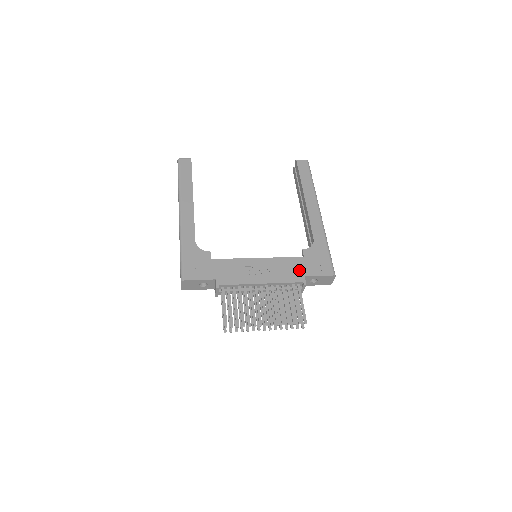
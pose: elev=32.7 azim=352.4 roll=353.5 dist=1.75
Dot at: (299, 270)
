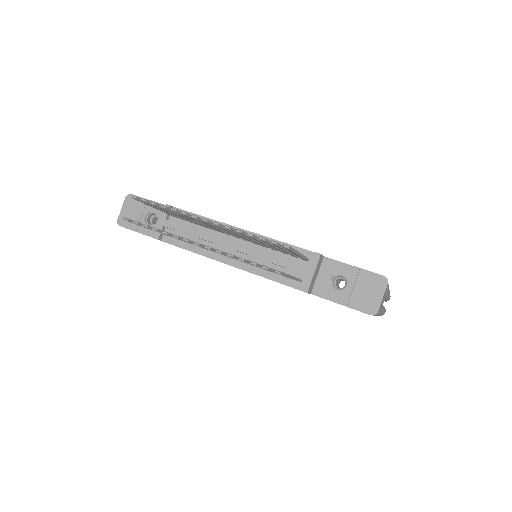
Dot at: occluded
